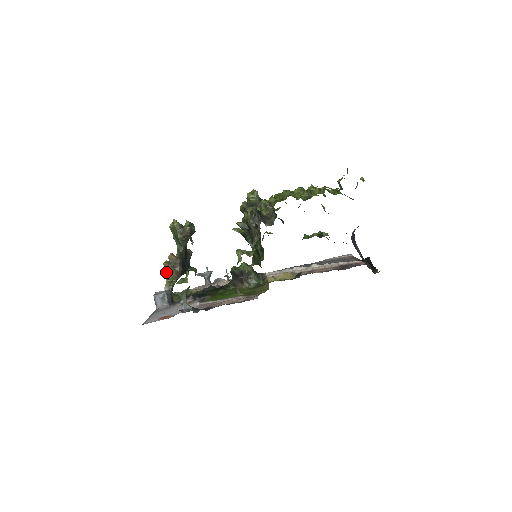
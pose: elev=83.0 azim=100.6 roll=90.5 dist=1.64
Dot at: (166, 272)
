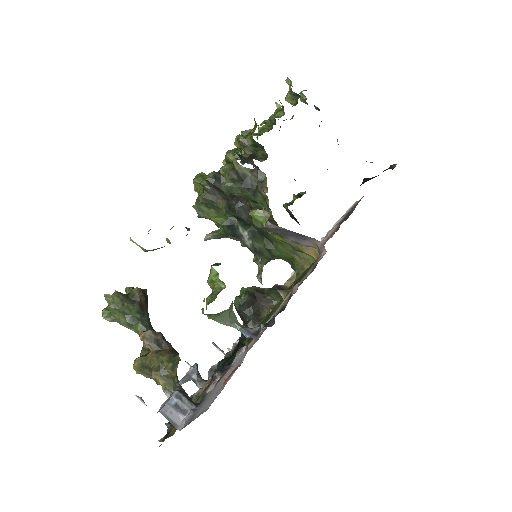
Dot at: (138, 397)
